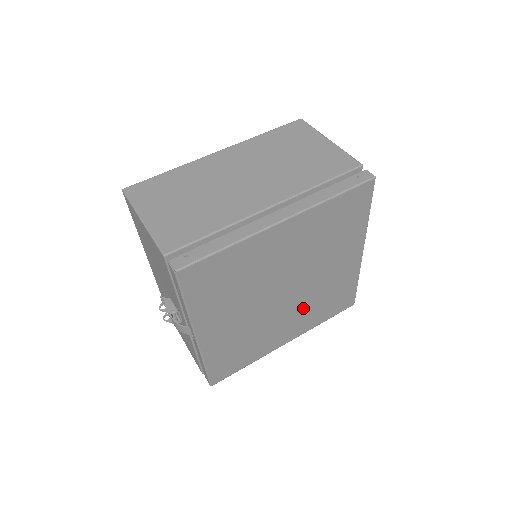
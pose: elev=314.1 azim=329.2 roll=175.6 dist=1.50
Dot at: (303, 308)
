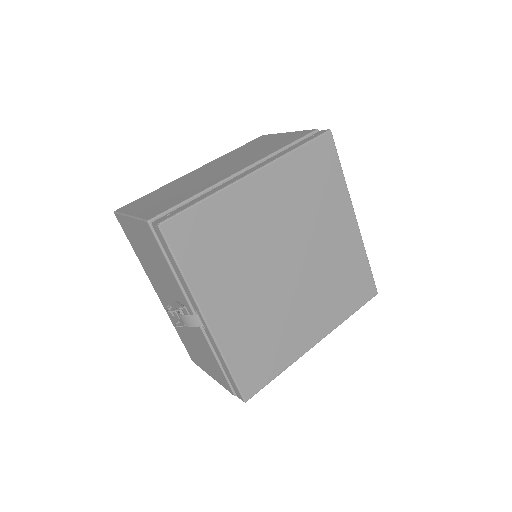
Dot at: (317, 291)
